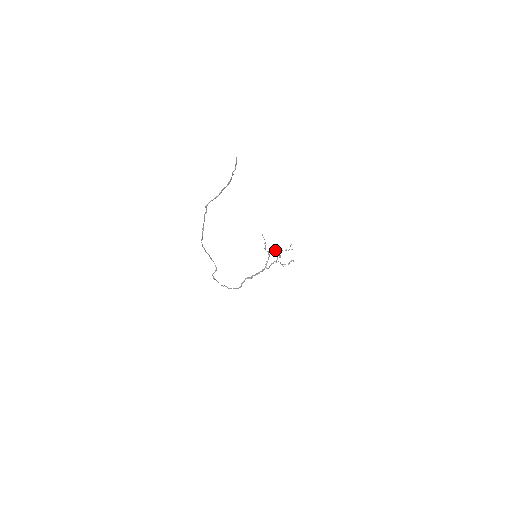
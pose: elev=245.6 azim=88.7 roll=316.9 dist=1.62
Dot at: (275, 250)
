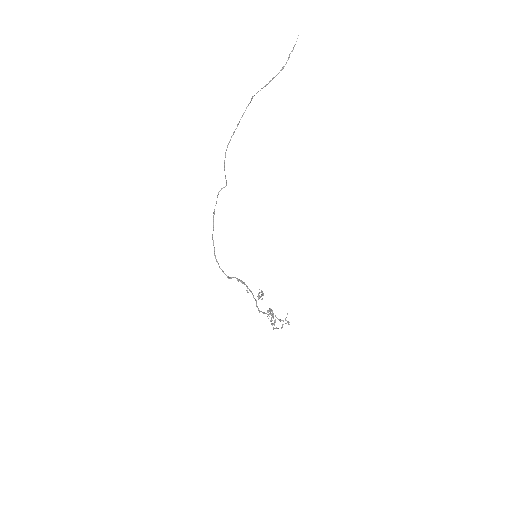
Dot at: (268, 310)
